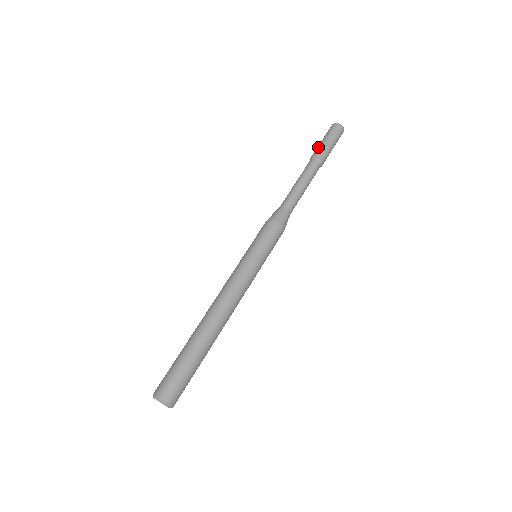
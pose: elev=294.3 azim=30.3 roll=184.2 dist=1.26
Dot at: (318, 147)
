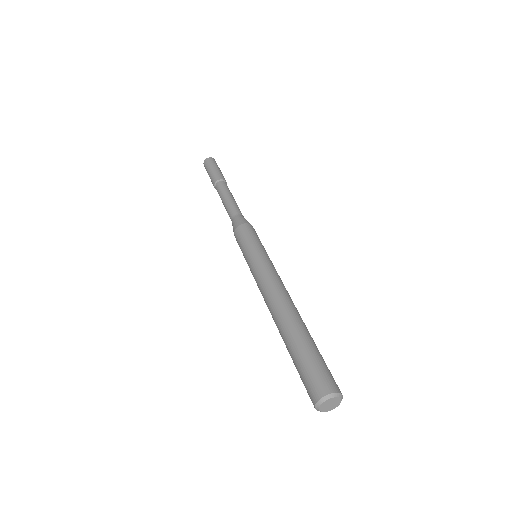
Dot at: (213, 174)
